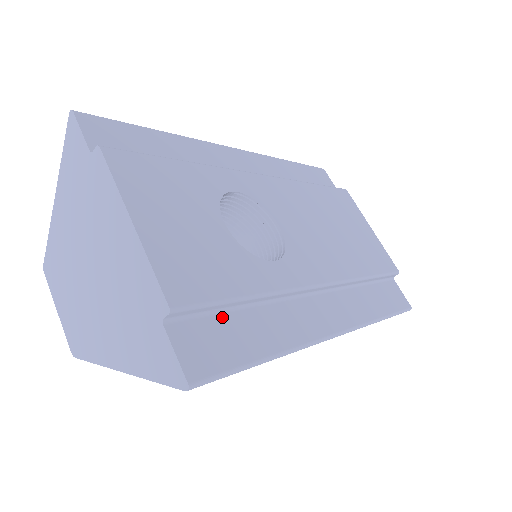
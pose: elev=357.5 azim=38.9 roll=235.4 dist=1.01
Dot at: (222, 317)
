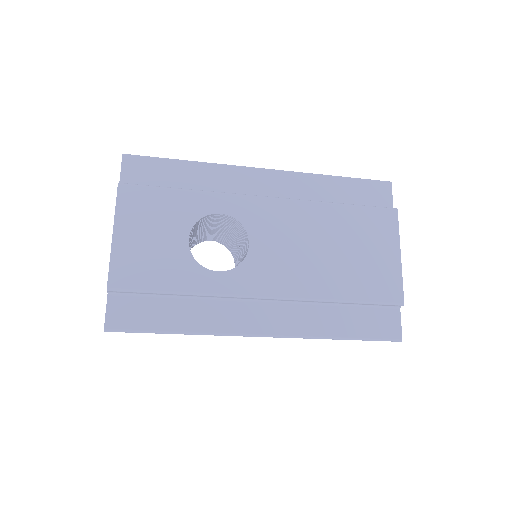
Dot at: (152, 299)
